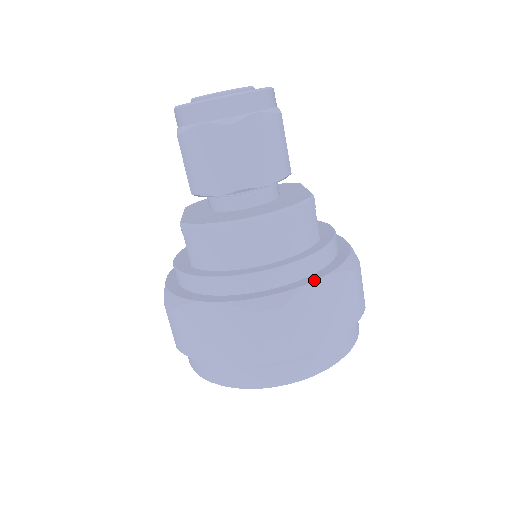
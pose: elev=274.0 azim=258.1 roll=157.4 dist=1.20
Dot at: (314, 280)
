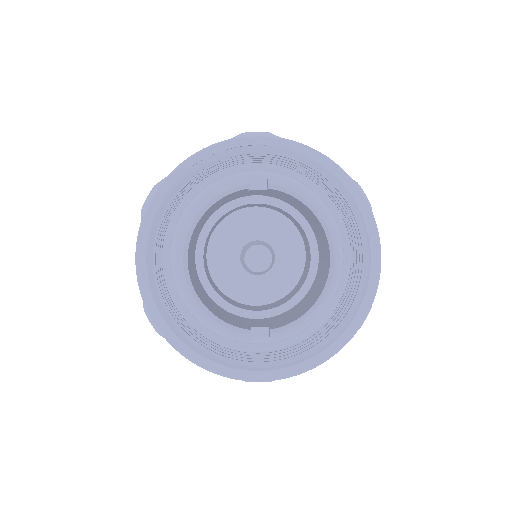
Dot at: occluded
